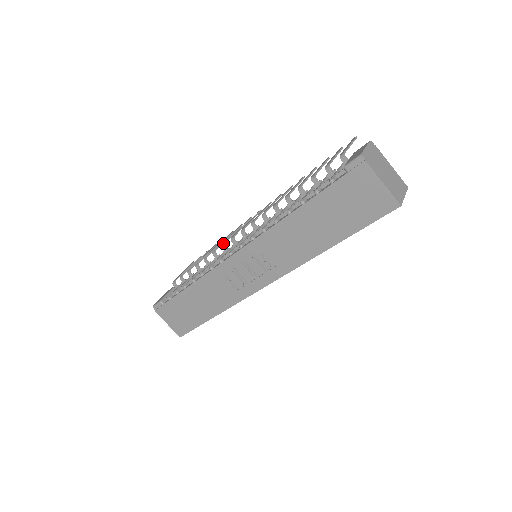
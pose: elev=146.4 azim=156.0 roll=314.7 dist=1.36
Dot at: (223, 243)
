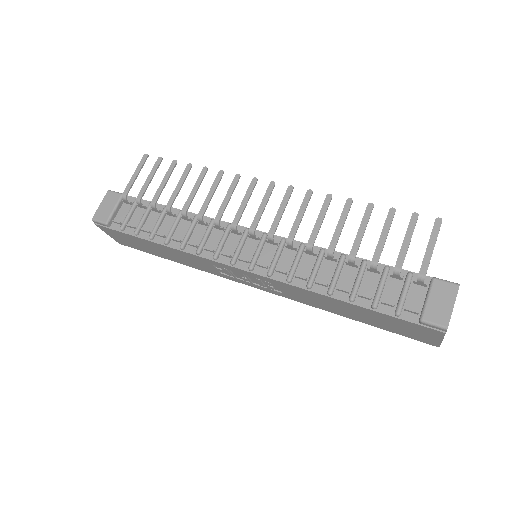
Dot at: (218, 220)
